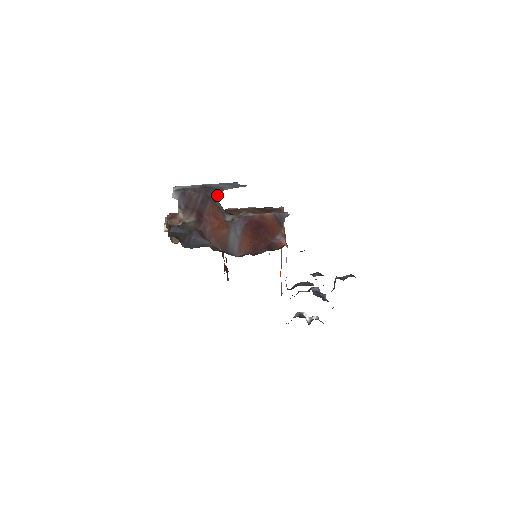
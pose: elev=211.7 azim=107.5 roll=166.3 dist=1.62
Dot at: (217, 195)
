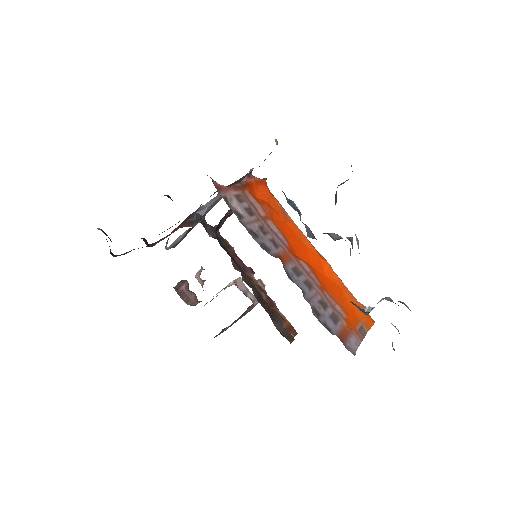
Dot at: (196, 215)
